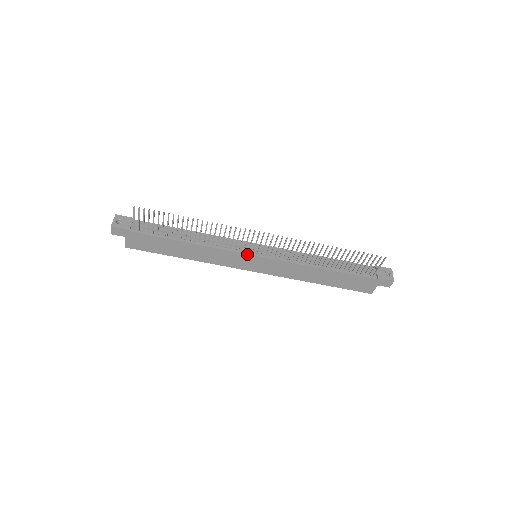
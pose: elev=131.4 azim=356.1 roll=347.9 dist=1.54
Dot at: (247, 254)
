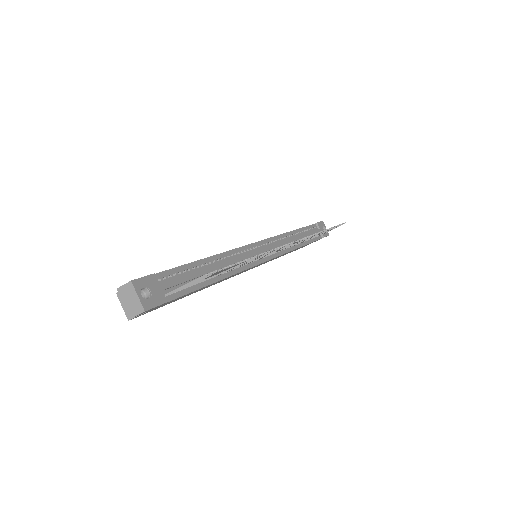
Dot at: occluded
